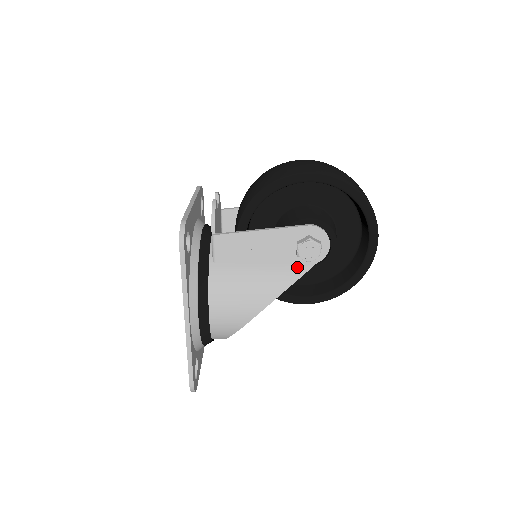
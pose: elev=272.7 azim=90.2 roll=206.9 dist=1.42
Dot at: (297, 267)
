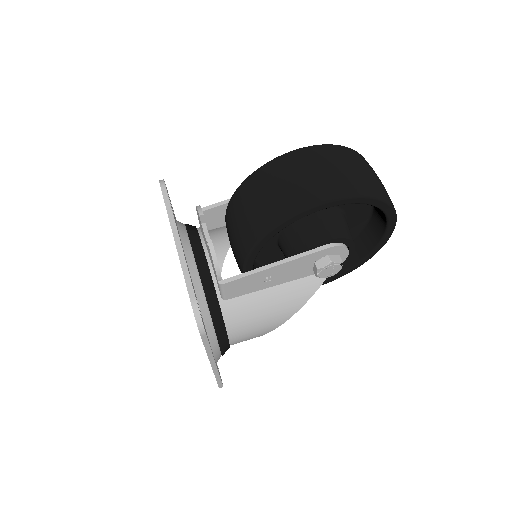
Dot at: (314, 279)
